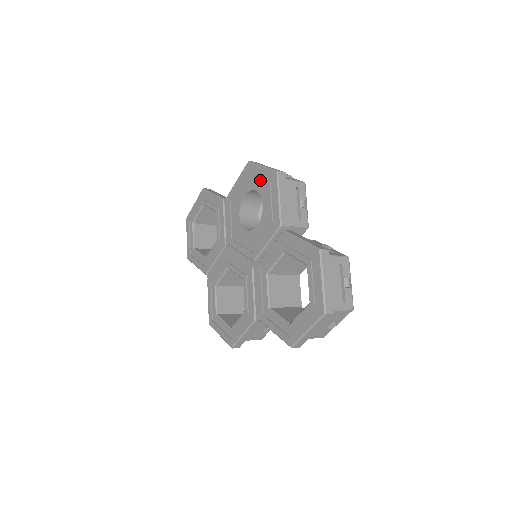
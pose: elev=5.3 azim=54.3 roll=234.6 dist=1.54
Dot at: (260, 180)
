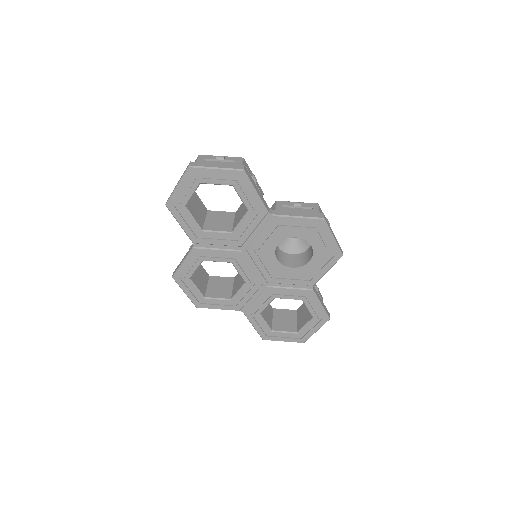
Dot at: (323, 245)
